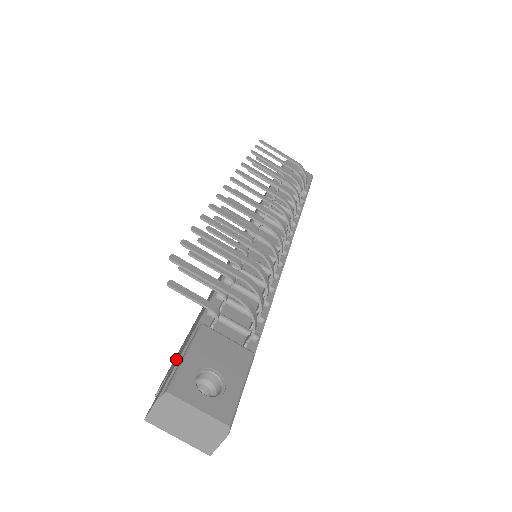
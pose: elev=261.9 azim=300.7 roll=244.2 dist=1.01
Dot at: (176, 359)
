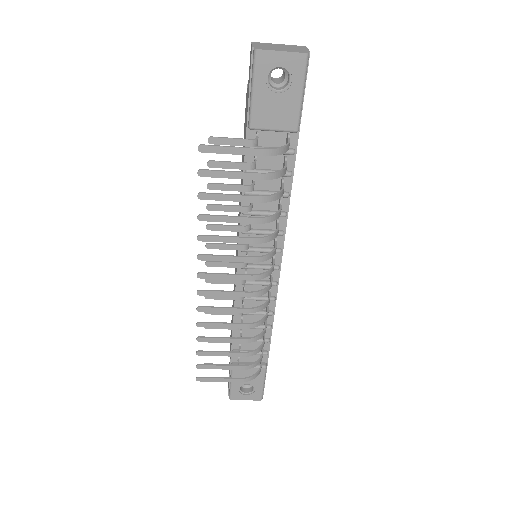
Dot at: occluded
